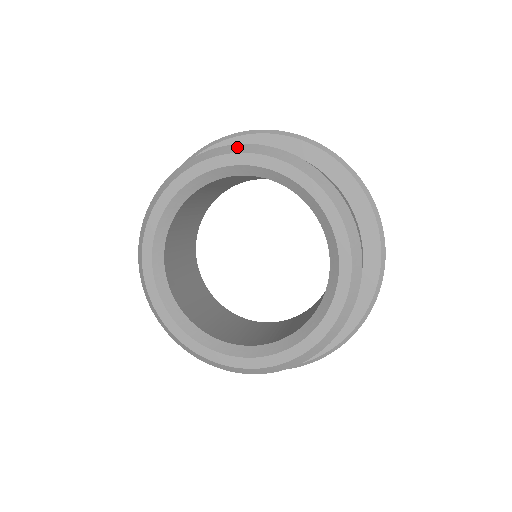
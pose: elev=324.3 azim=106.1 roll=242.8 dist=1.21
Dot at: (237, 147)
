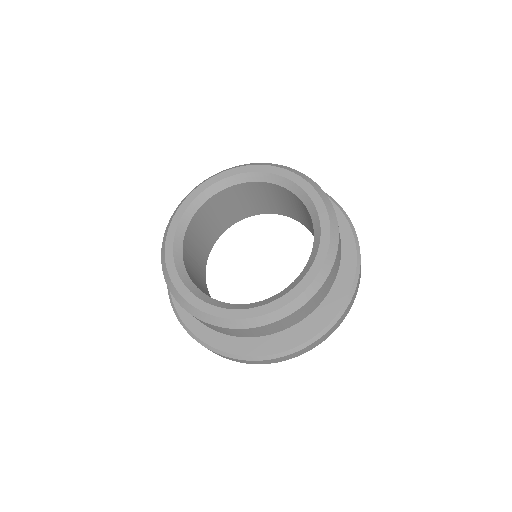
Dot at: (270, 164)
